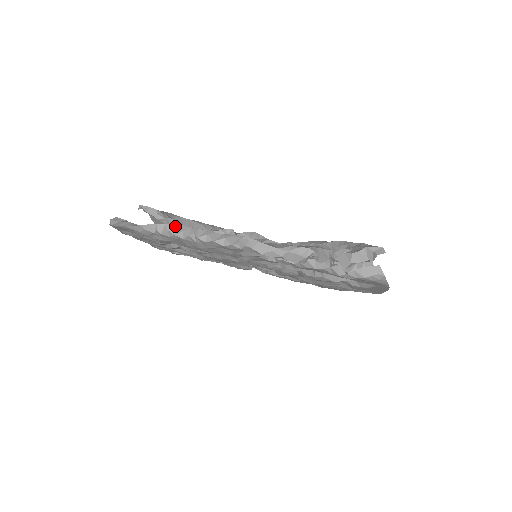
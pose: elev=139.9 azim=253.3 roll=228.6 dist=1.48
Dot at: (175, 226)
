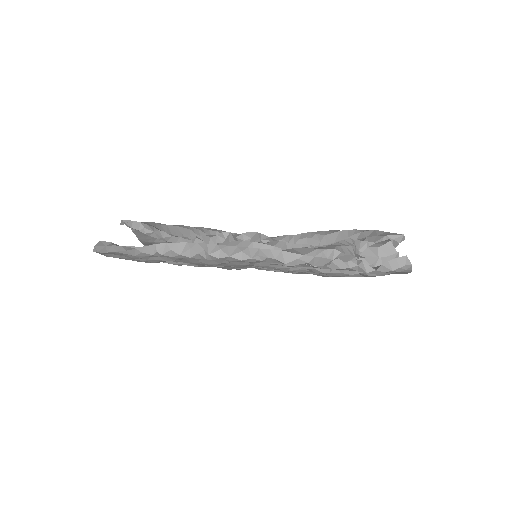
Dot at: (178, 244)
